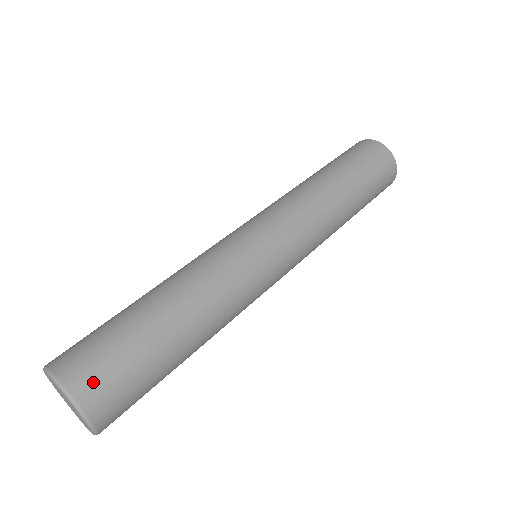
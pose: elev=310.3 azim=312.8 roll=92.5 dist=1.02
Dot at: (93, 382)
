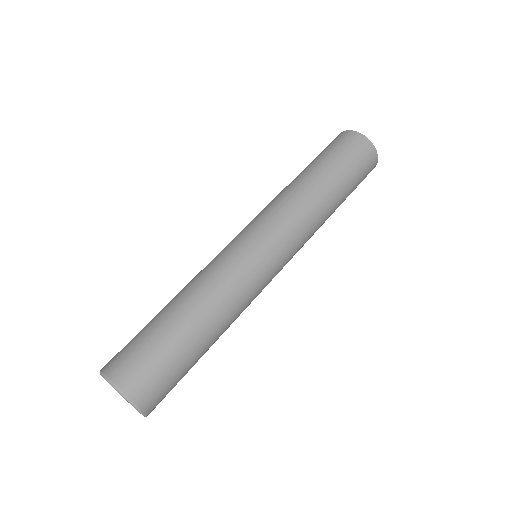
Dot at: (143, 386)
